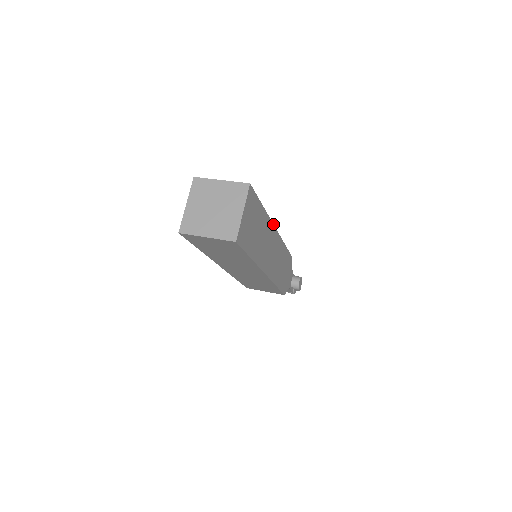
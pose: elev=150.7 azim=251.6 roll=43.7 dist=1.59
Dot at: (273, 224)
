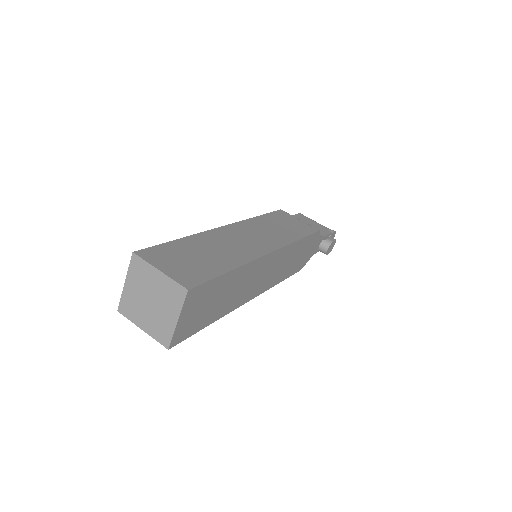
Dot at: (262, 256)
